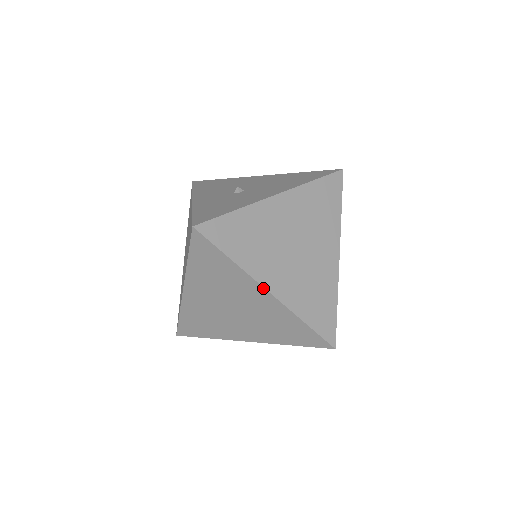
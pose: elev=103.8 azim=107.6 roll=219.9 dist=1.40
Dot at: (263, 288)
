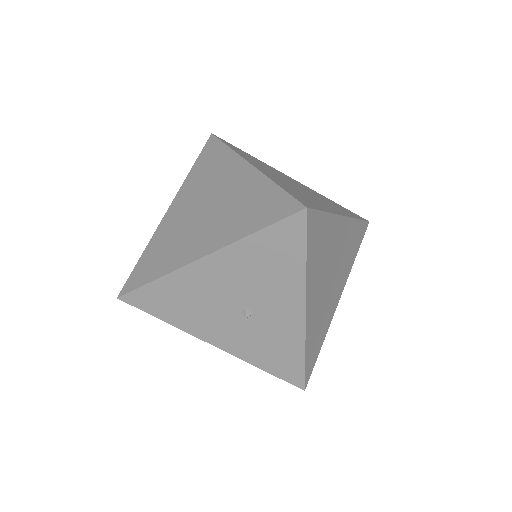
Dot at: (246, 162)
